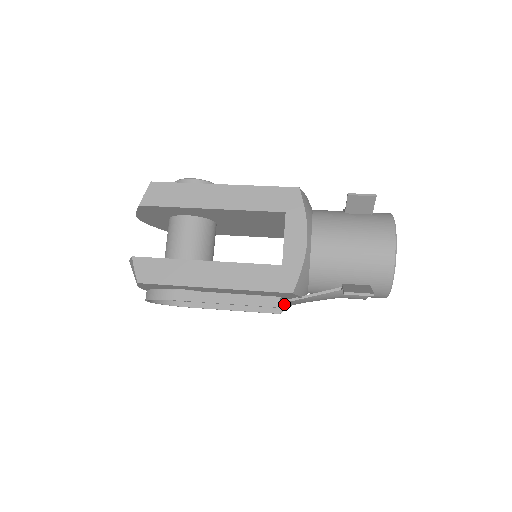
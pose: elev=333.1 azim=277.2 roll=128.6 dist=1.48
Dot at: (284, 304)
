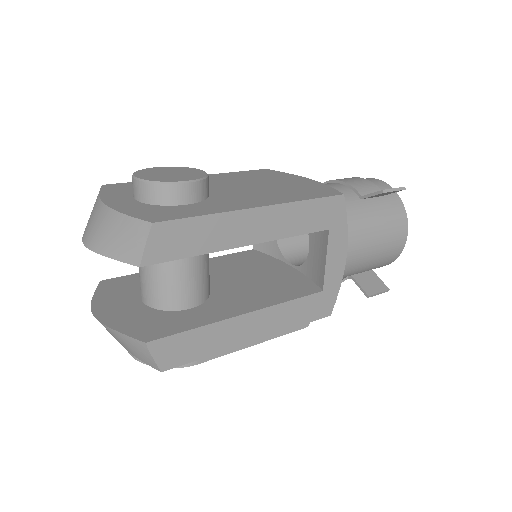
Dot at: occluded
